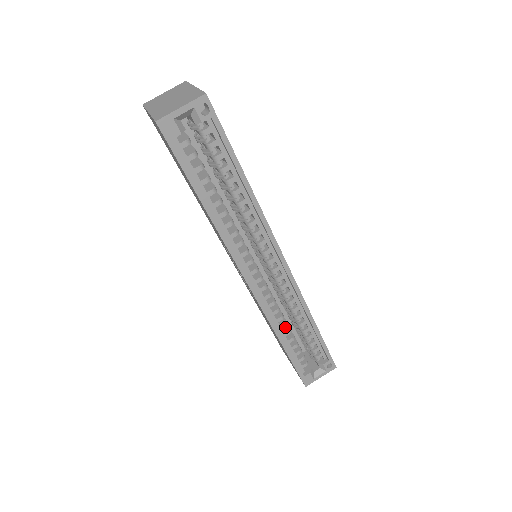
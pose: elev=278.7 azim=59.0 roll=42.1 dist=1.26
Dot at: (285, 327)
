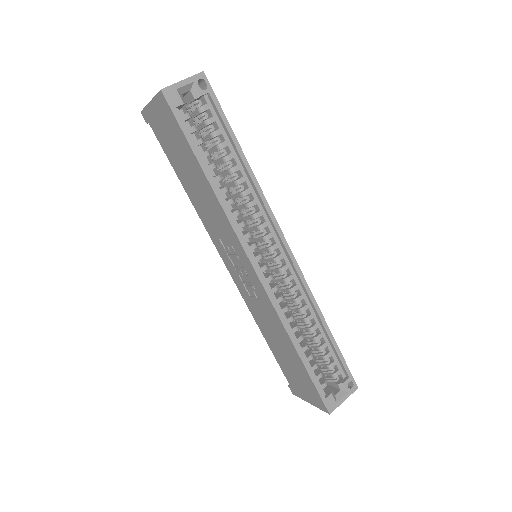
Dot at: (296, 334)
